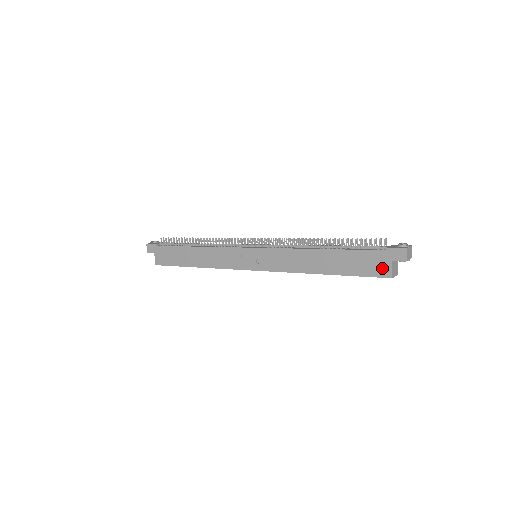
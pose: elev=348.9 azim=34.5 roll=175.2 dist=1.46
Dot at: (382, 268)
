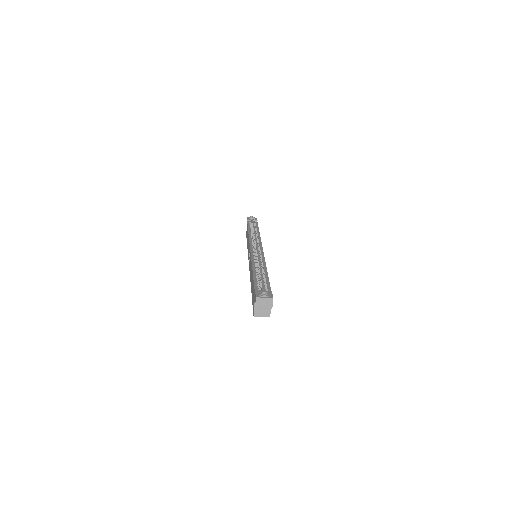
Dot at: occluded
